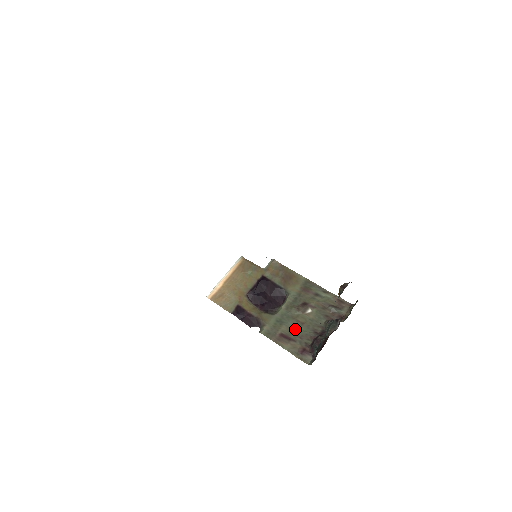
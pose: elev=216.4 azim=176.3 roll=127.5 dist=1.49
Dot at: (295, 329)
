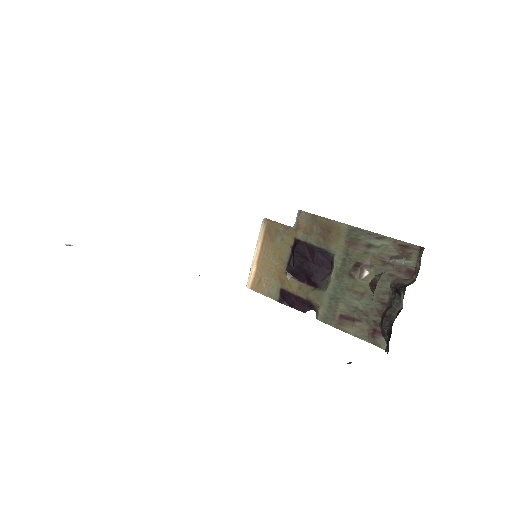
Dot at: (355, 304)
